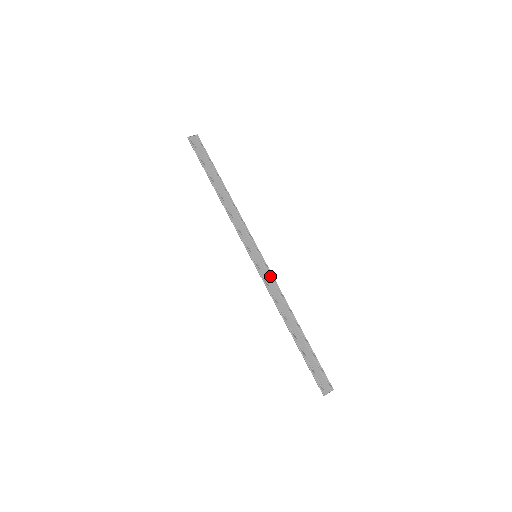
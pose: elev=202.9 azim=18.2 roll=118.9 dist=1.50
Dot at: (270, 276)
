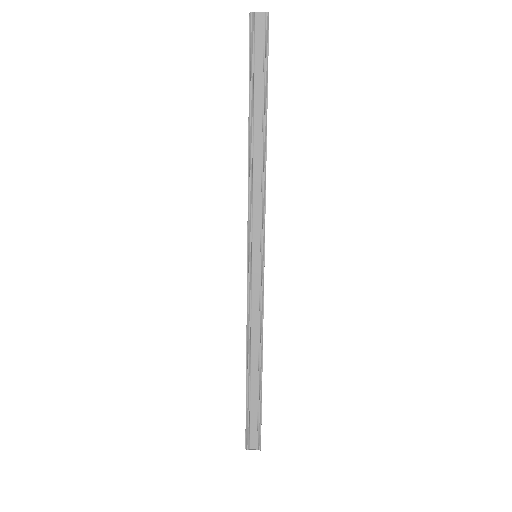
Dot at: (260, 291)
